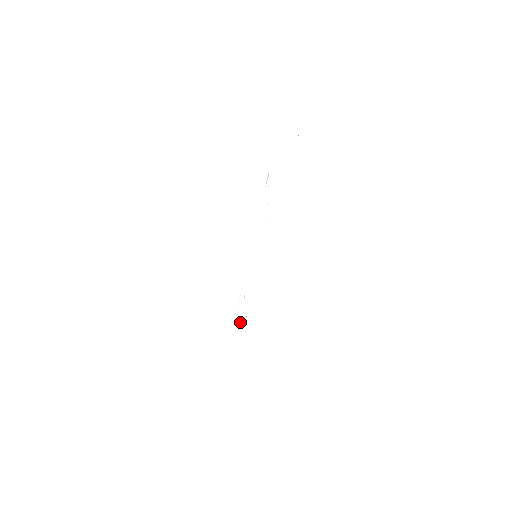
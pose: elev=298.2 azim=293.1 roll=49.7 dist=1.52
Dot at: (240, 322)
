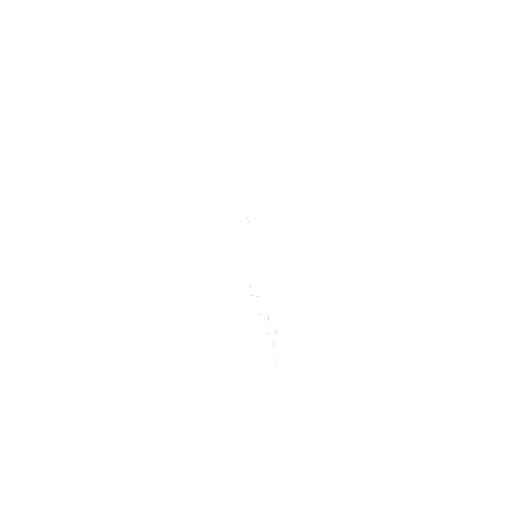
Dot at: occluded
